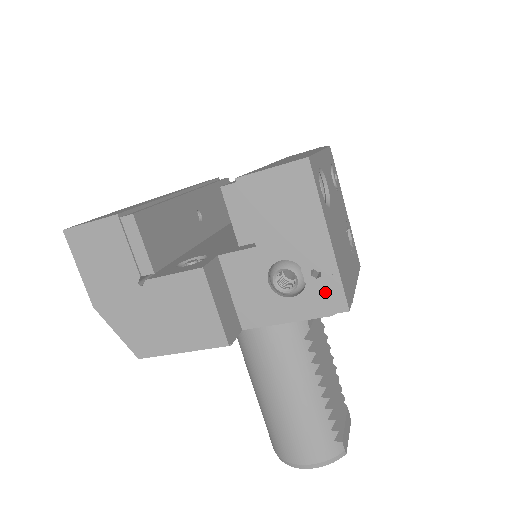
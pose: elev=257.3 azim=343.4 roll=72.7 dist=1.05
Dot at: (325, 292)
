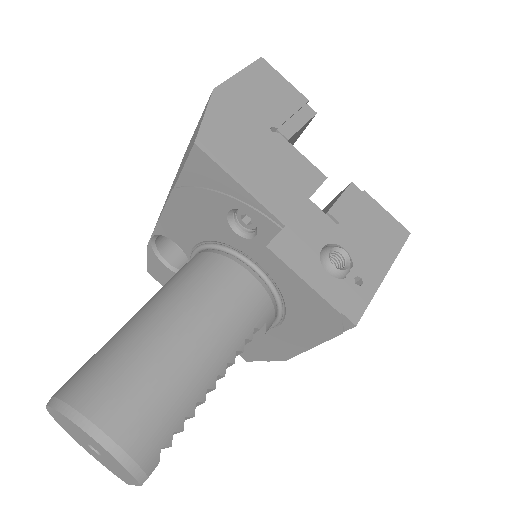
Dot at: (353, 297)
